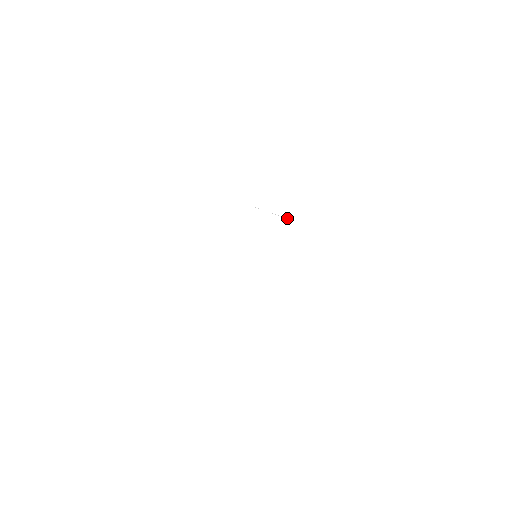
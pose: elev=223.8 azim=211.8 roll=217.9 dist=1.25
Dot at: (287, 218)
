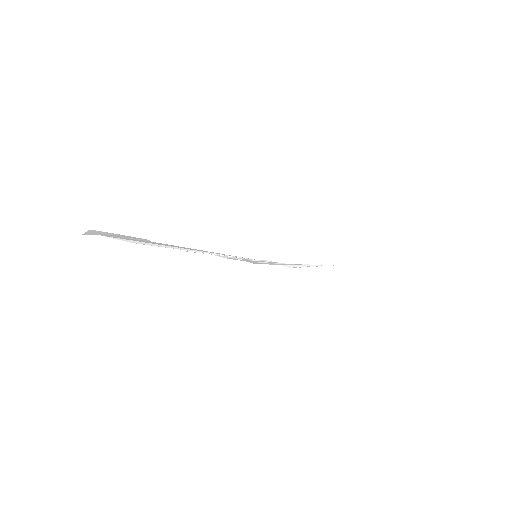
Dot at: (332, 265)
